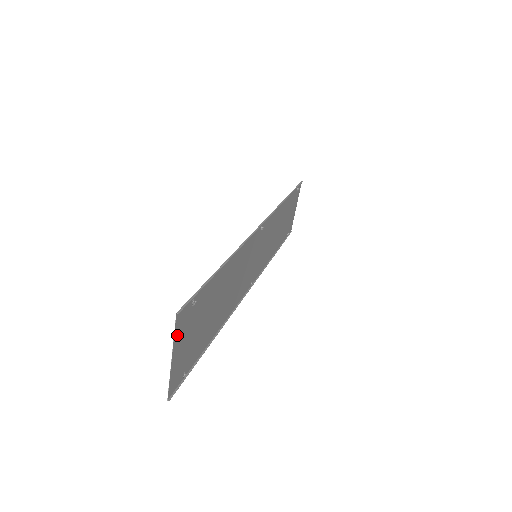
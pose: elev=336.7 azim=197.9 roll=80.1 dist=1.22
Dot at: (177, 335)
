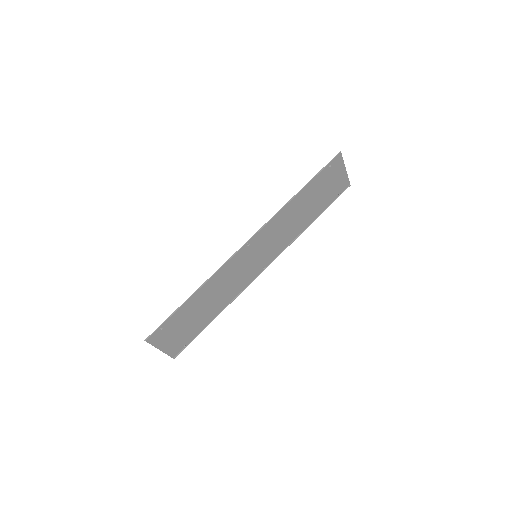
Dot at: (156, 343)
